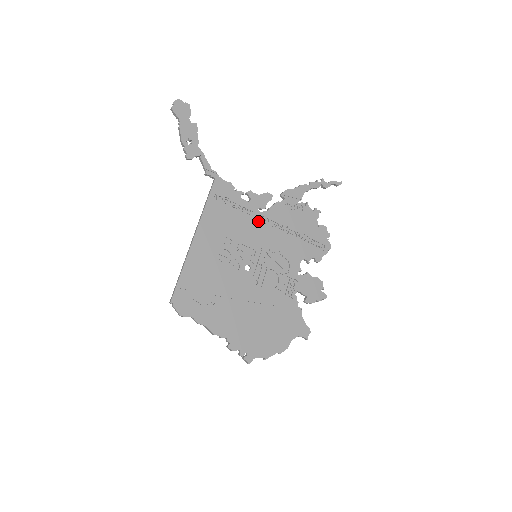
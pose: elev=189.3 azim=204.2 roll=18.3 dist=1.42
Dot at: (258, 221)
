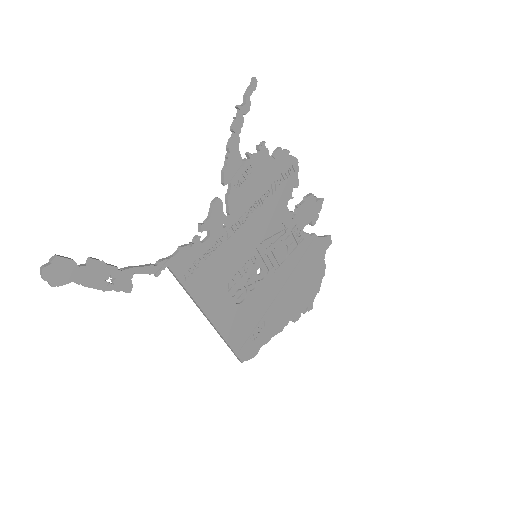
Dot at: (232, 235)
